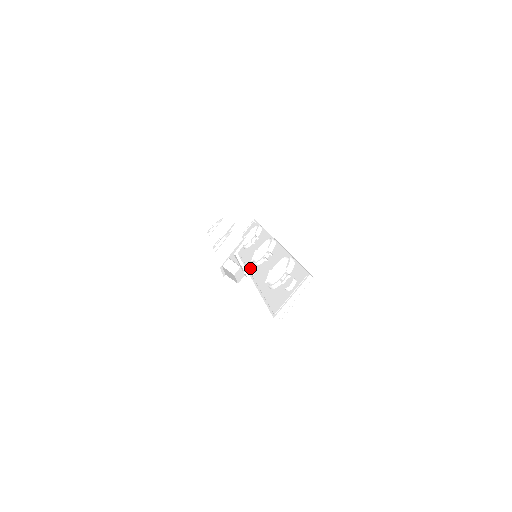
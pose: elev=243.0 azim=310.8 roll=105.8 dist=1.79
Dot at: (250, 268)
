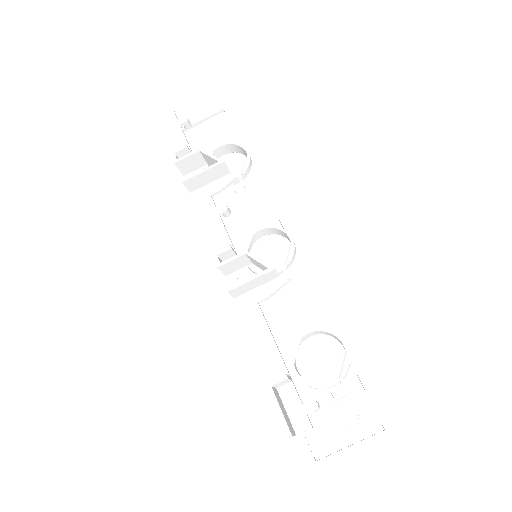
Dot at: (318, 408)
